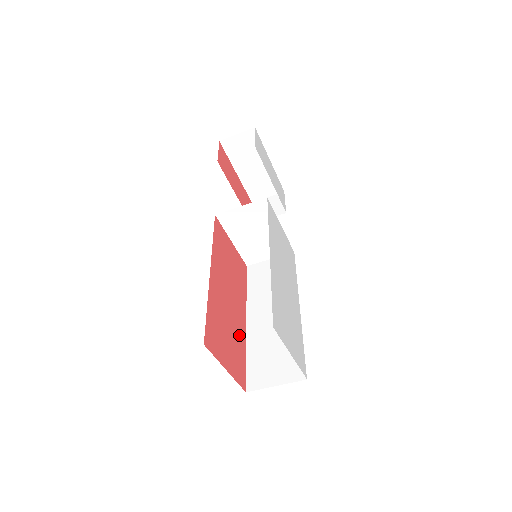
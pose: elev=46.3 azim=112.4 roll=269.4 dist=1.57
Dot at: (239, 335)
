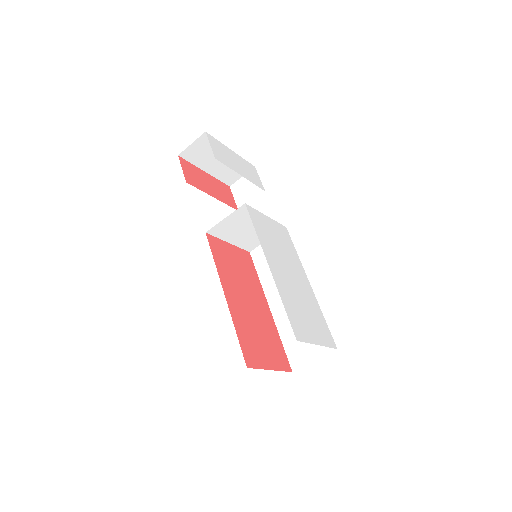
Dot at: (269, 327)
